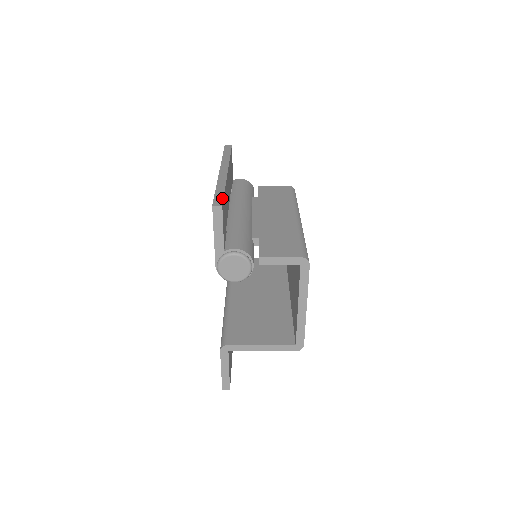
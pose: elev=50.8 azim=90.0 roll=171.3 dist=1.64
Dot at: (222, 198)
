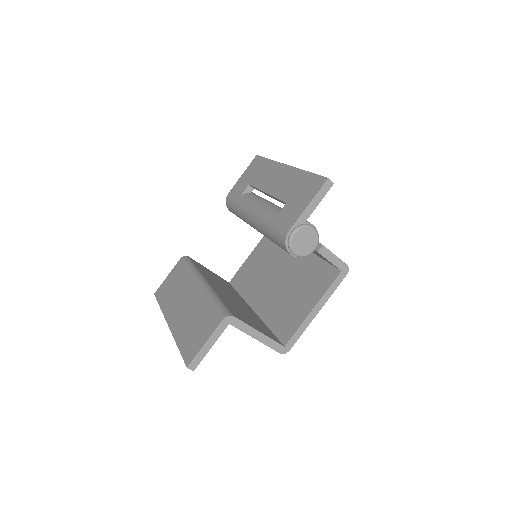
Dot at: occluded
